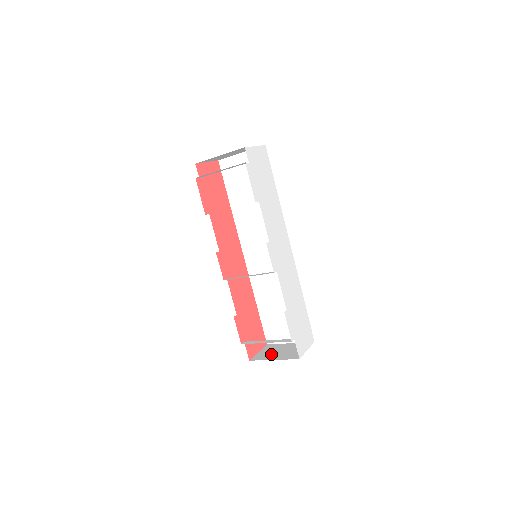
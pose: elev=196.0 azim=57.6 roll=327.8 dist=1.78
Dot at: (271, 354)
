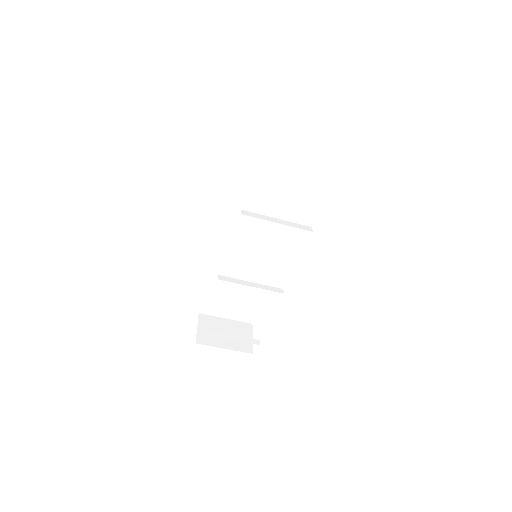
Dot at: occluded
